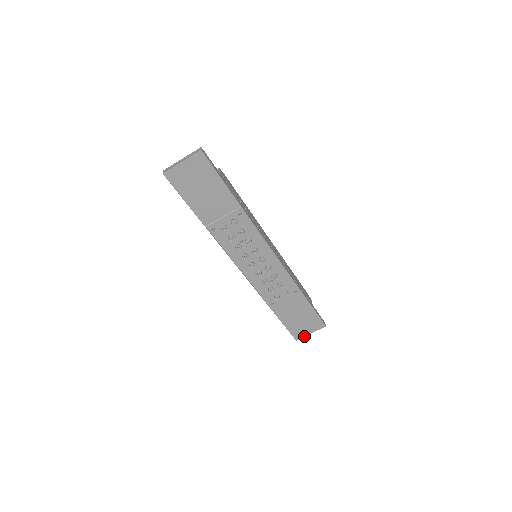
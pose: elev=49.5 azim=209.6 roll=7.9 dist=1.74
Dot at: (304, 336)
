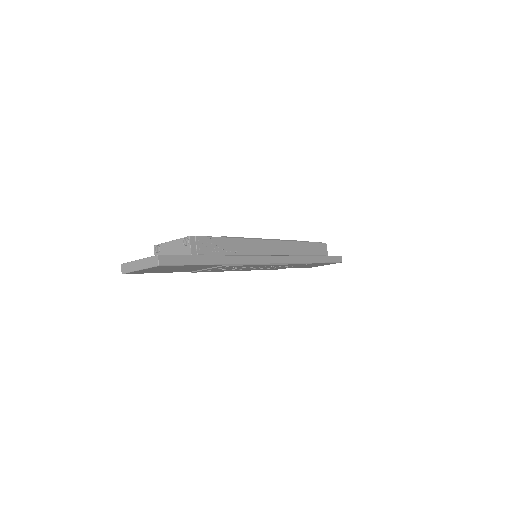
Dot at: occluded
